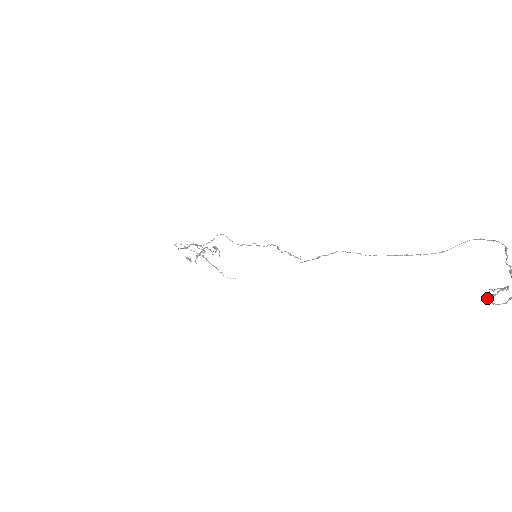
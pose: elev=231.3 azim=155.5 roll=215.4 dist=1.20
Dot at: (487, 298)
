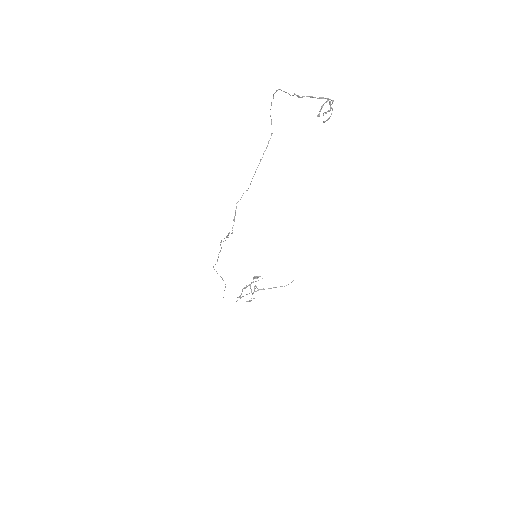
Dot at: (323, 122)
